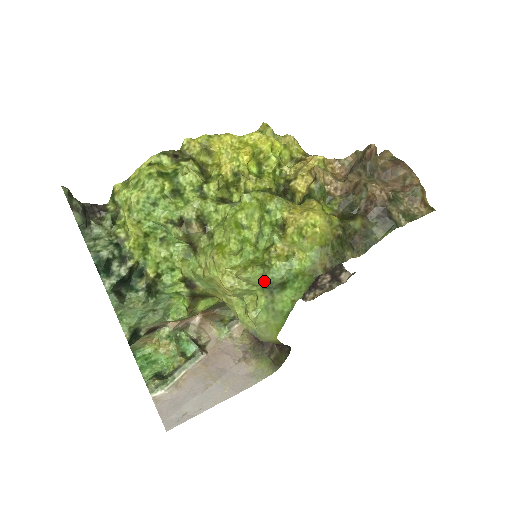
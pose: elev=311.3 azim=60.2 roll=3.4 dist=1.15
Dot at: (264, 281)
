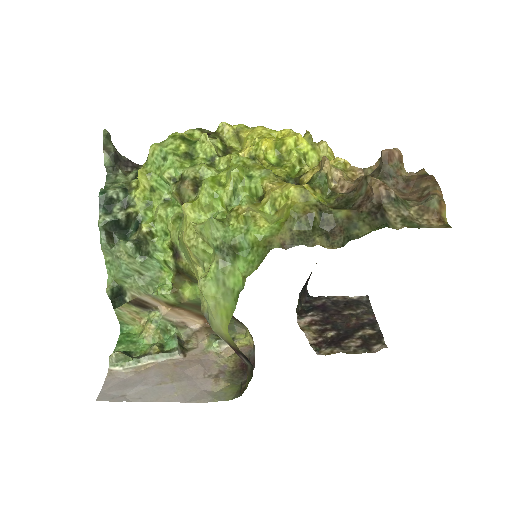
Dot at: (215, 238)
